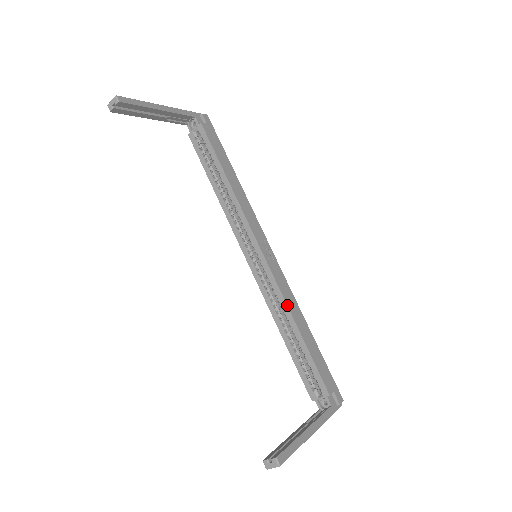
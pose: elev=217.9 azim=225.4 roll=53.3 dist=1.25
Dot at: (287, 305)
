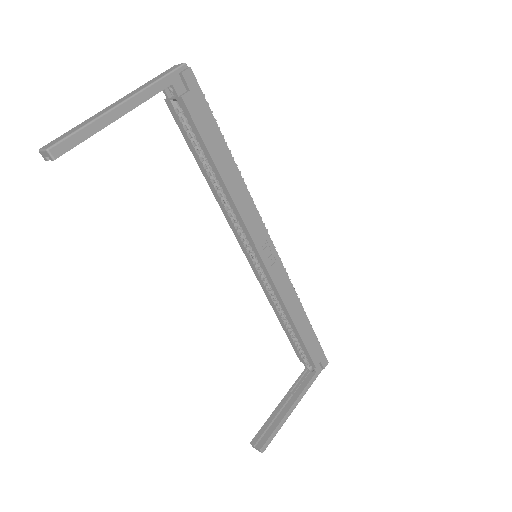
Dot at: (285, 306)
